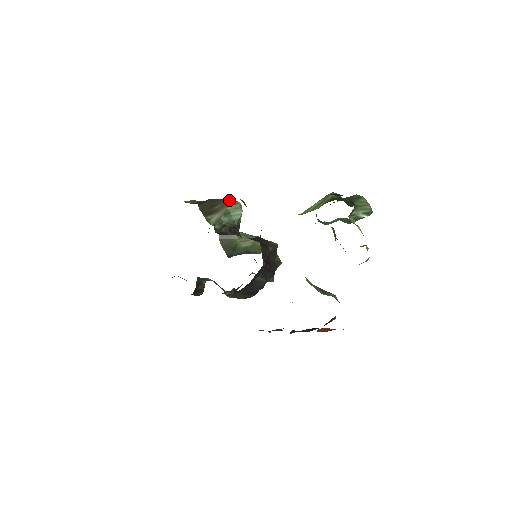
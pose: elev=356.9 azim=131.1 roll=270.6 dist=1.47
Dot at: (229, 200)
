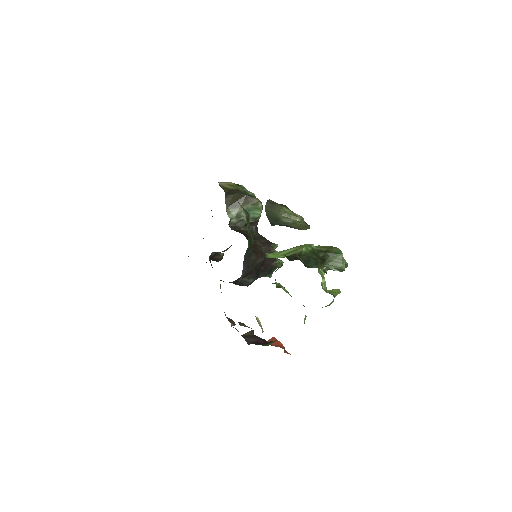
Dot at: (254, 199)
